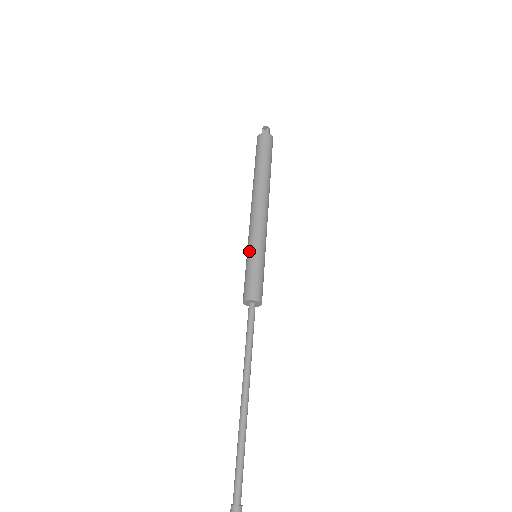
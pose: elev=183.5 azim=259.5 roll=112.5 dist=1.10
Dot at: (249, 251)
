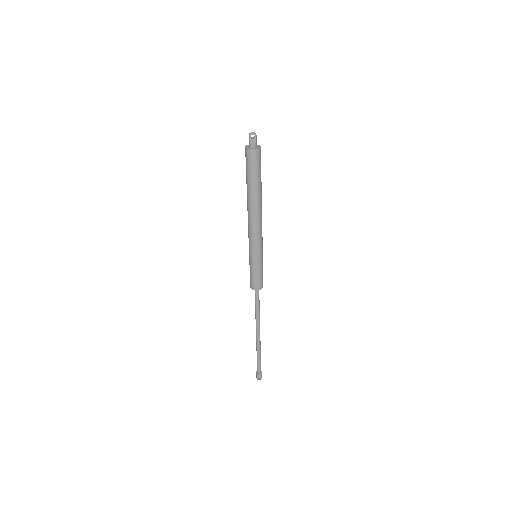
Dot at: (252, 258)
